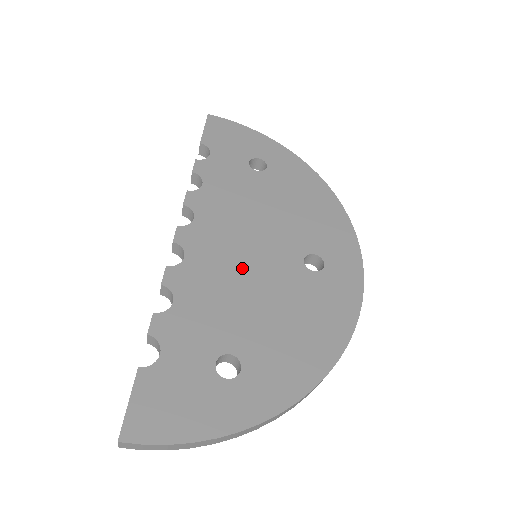
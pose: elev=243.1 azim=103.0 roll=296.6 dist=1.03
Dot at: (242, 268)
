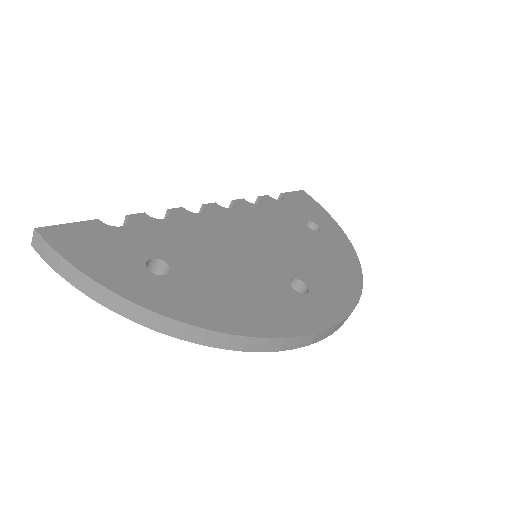
Dot at: (236, 246)
